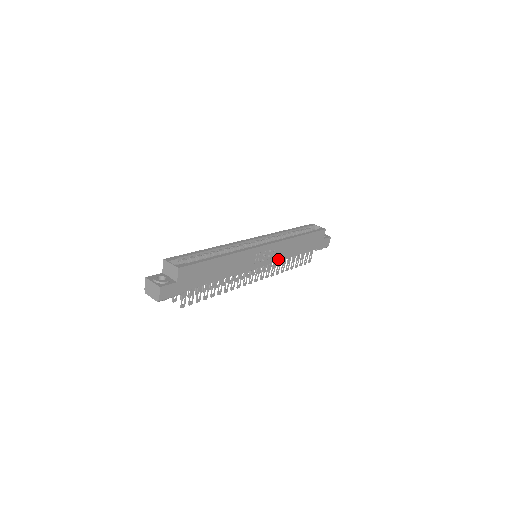
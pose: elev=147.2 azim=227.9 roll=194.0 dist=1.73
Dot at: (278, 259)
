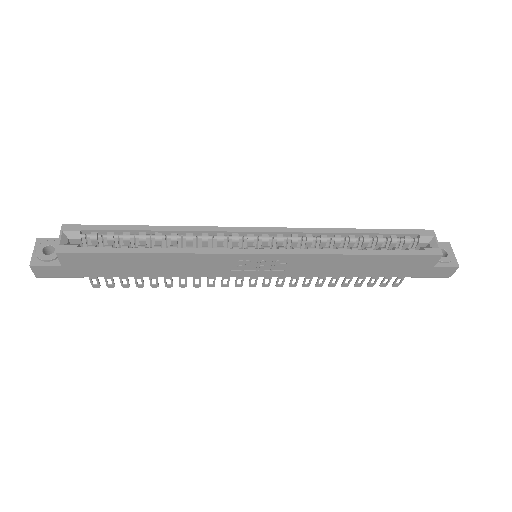
Dot at: (299, 273)
